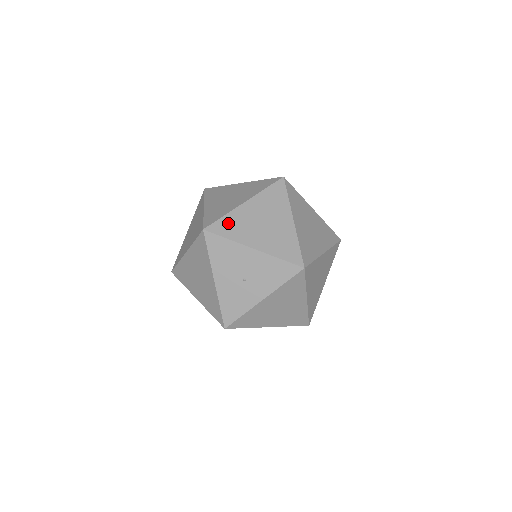
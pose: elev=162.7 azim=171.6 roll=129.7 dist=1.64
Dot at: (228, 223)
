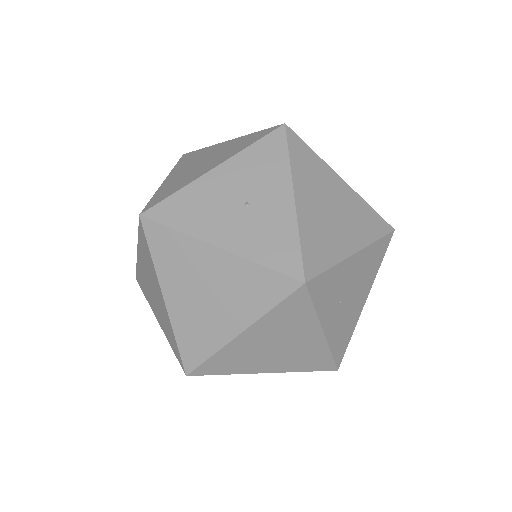
Dot at: (163, 192)
